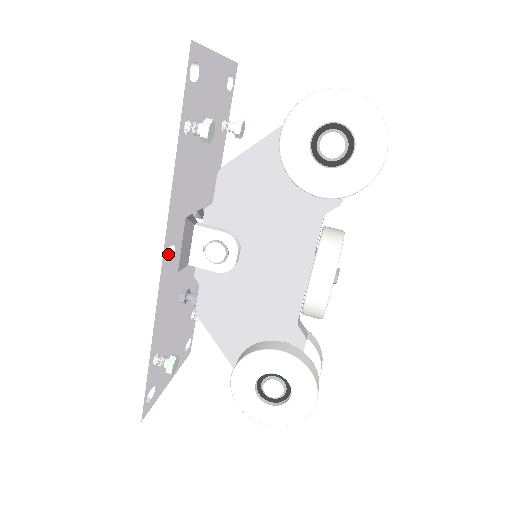
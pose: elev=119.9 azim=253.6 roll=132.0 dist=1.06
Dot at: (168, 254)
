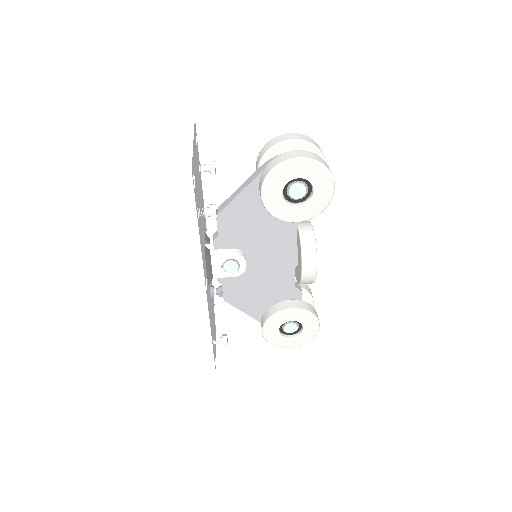
Dot at: occluded
